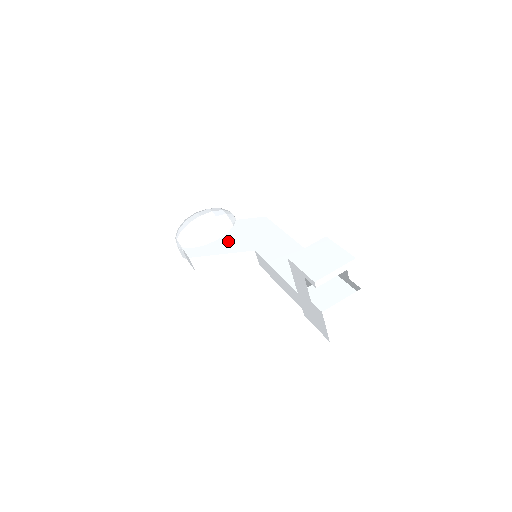
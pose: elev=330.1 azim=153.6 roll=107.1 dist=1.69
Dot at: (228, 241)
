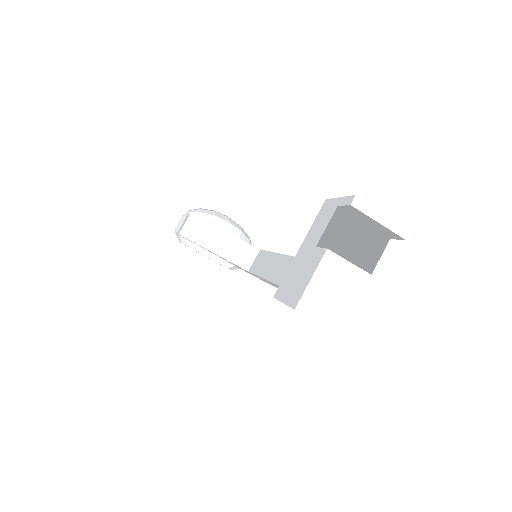
Dot at: occluded
